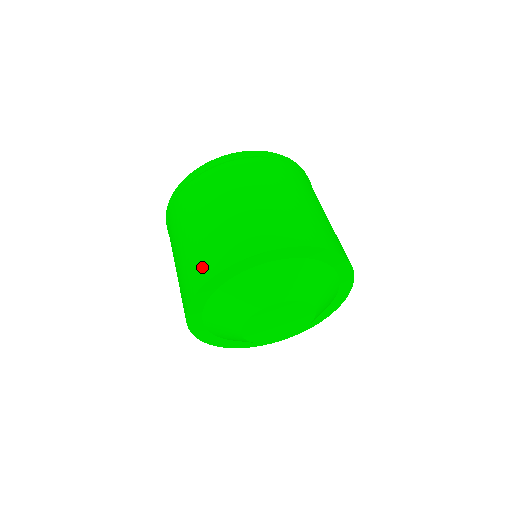
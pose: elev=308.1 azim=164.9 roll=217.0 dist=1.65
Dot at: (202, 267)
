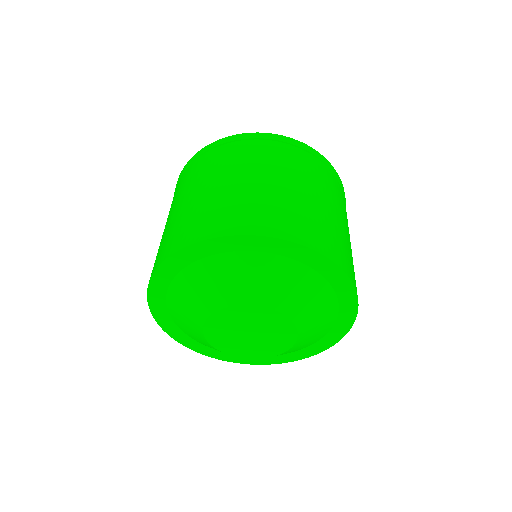
Dot at: (169, 243)
